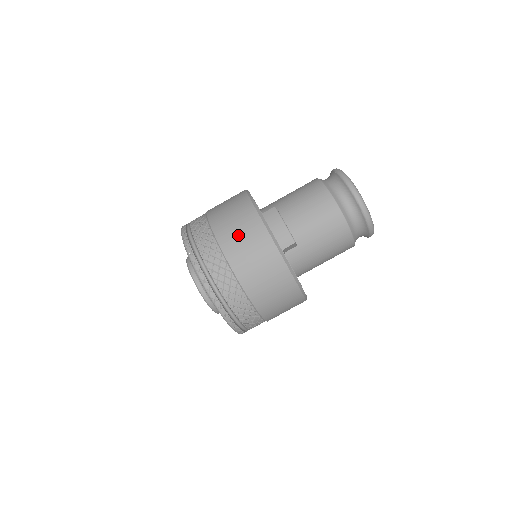
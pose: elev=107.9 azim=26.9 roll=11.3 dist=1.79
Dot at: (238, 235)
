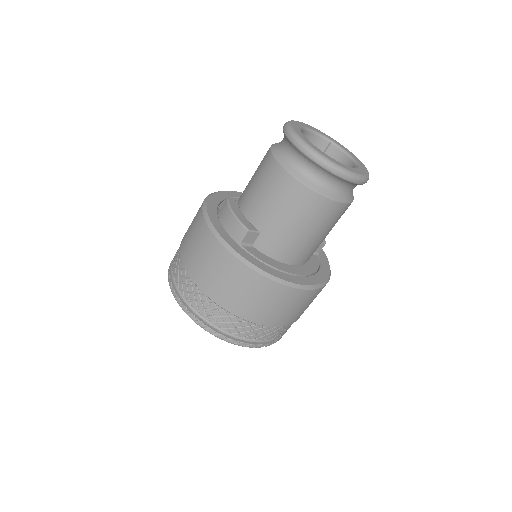
Dot at: (192, 246)
